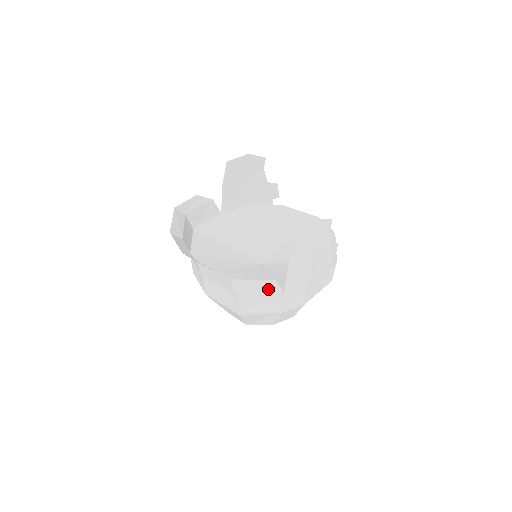
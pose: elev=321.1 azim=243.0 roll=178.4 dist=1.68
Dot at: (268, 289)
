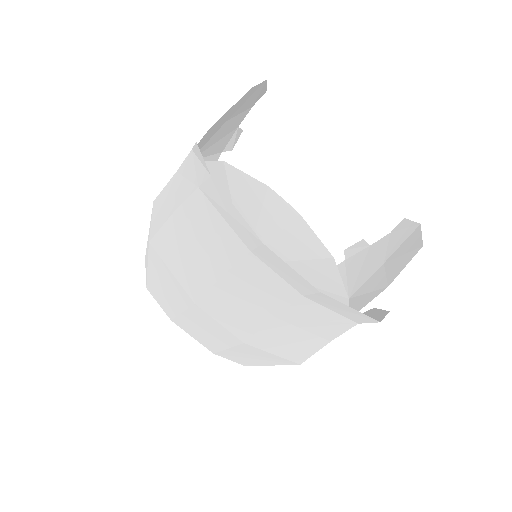
Dot at: occluded
